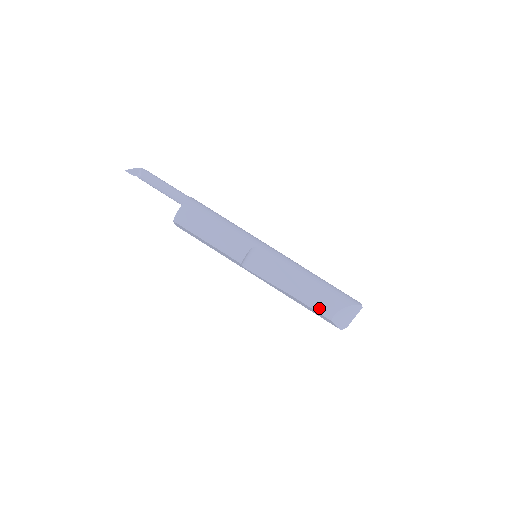
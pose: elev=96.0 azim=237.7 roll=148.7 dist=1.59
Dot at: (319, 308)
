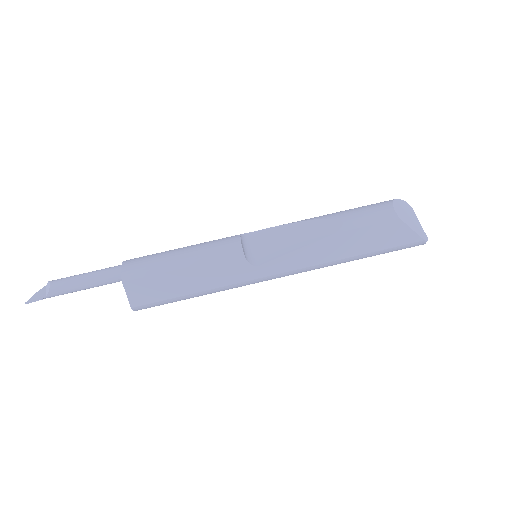
Dot at: (372, 217)
